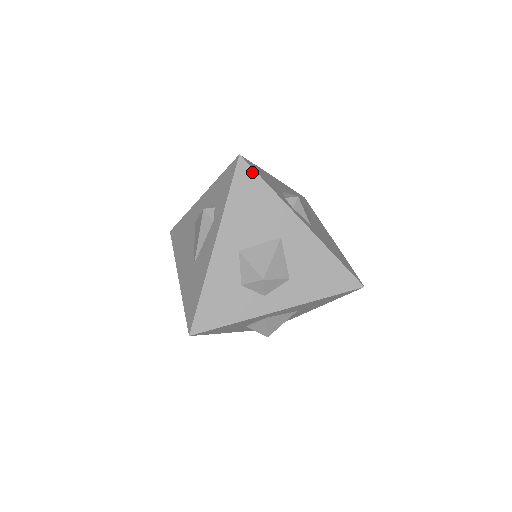
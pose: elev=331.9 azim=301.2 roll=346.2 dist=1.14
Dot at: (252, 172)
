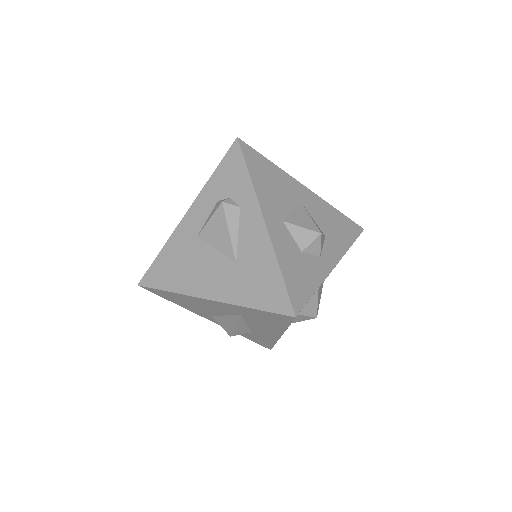
Dot at: (253, 151)
